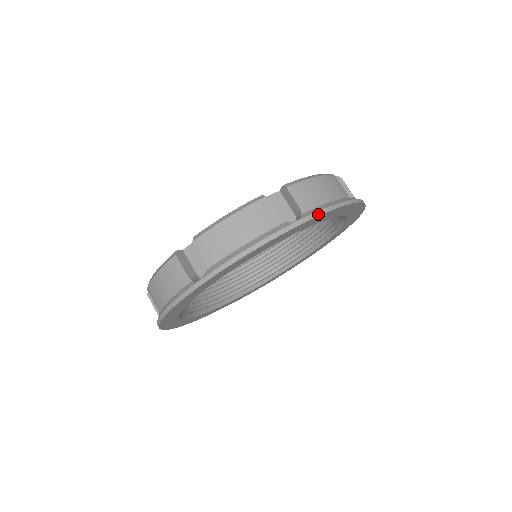
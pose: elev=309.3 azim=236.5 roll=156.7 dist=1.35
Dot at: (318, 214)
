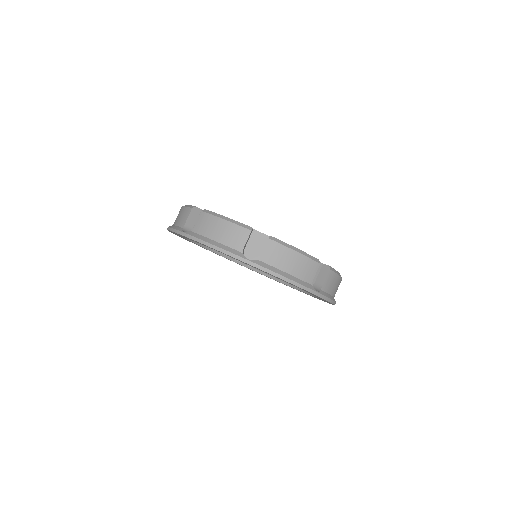
Dot at: (264, 269)
